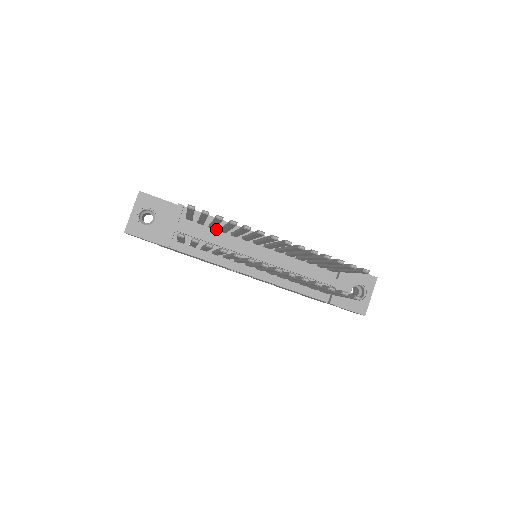
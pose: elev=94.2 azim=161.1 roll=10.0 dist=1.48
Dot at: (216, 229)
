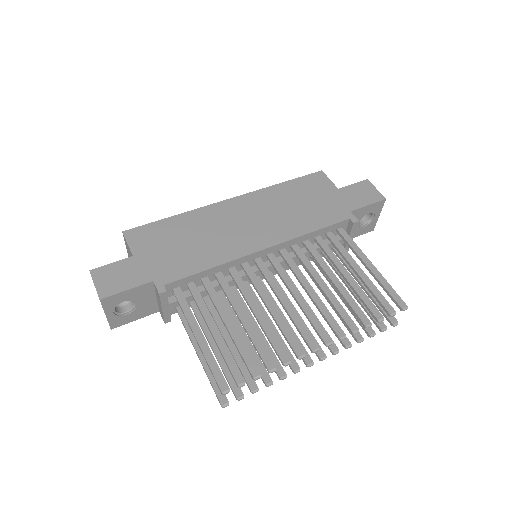
Dot at: (209, 277)
